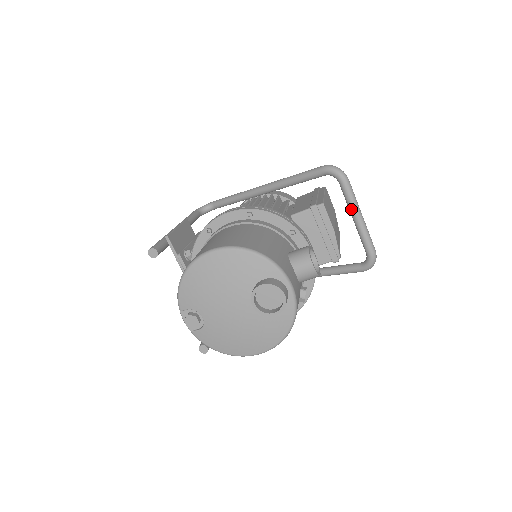
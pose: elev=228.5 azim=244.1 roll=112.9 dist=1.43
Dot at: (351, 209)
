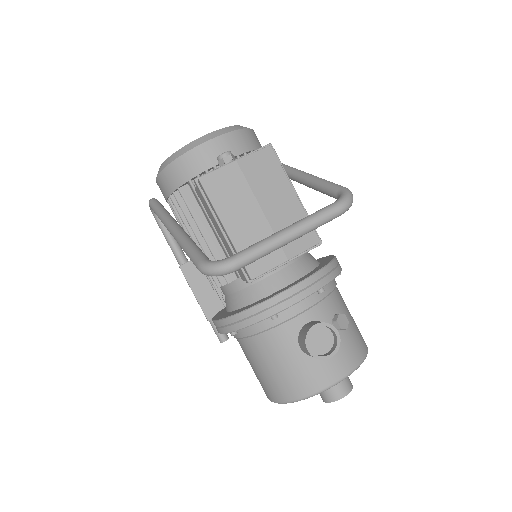
Dot at: (274, 250)
